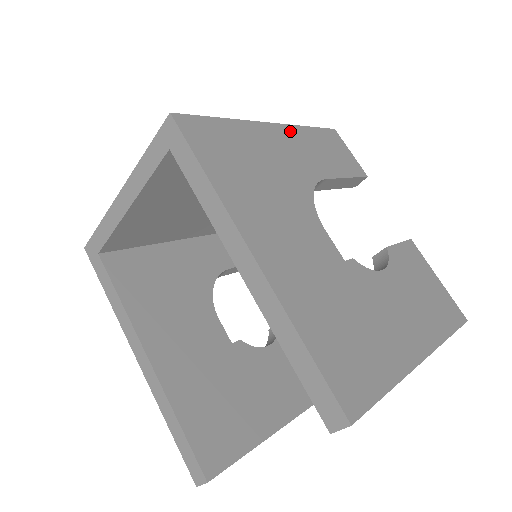
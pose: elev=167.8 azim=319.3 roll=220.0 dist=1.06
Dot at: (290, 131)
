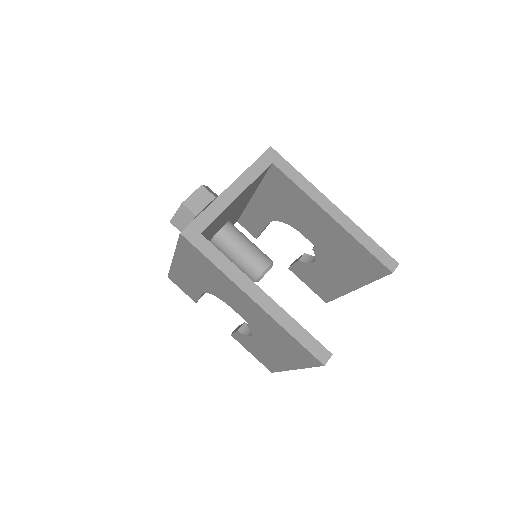
Dot at: occluded
